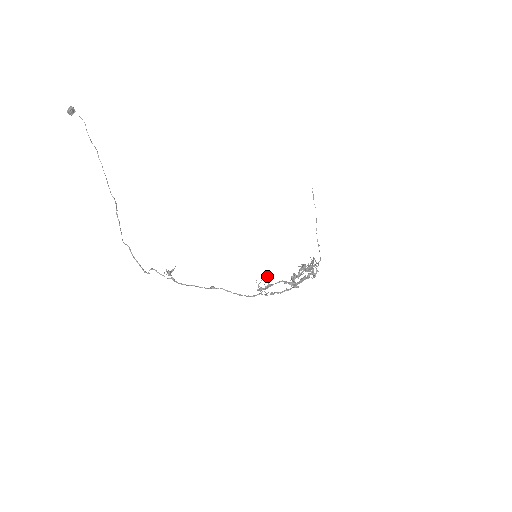
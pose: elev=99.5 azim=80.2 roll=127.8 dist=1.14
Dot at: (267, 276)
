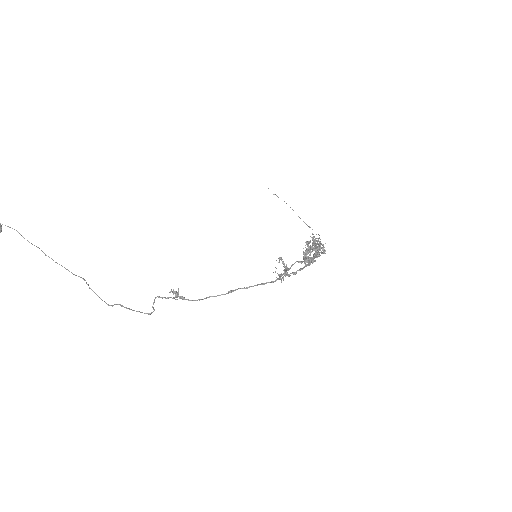
Dot at: (279, 259)
